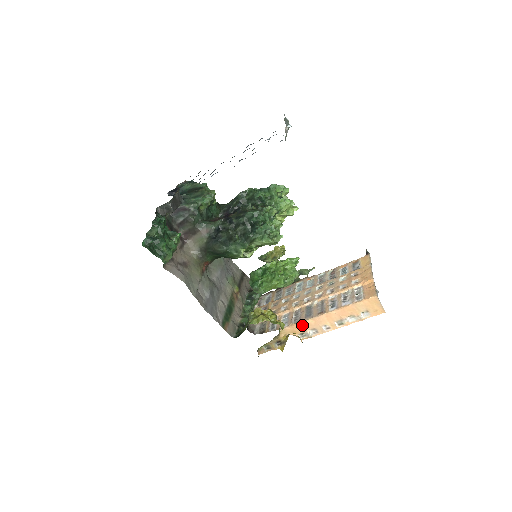
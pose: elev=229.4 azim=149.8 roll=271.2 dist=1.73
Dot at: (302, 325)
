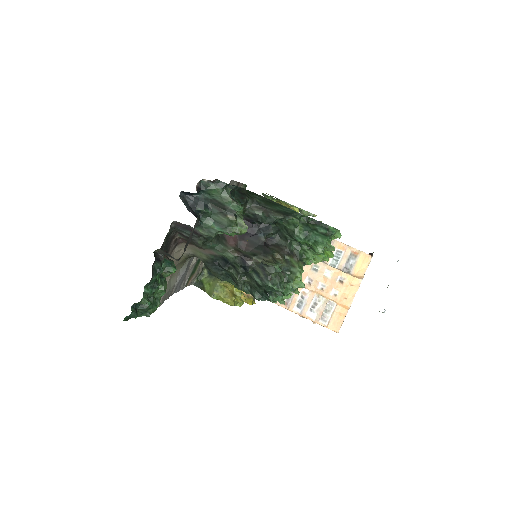
Dot at: occluded
